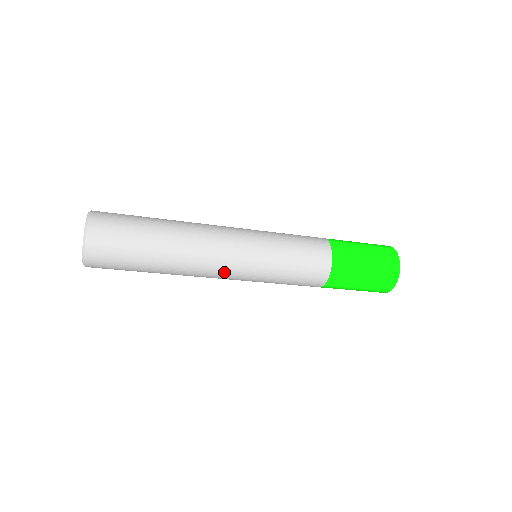
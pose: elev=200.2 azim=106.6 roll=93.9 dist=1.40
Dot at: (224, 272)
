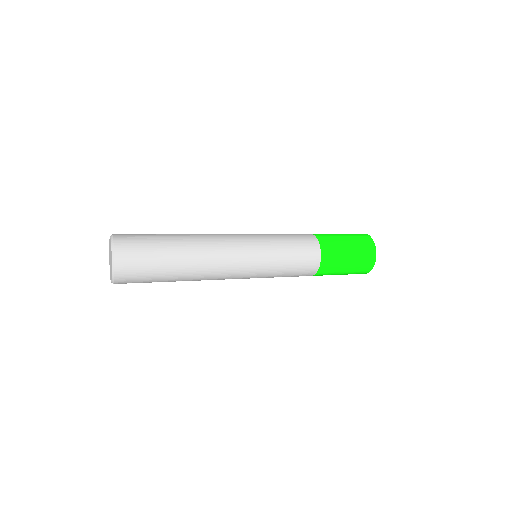
Dot at: occluded
